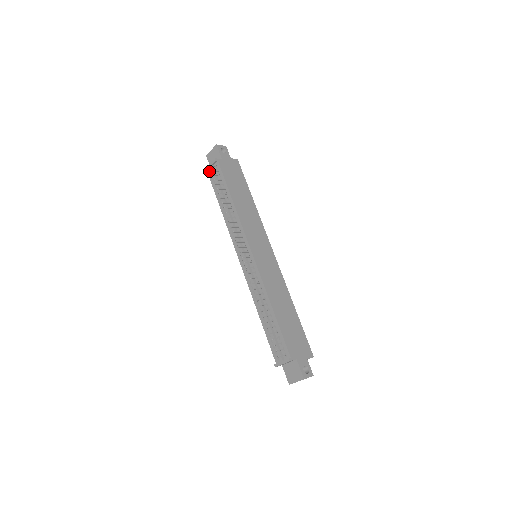
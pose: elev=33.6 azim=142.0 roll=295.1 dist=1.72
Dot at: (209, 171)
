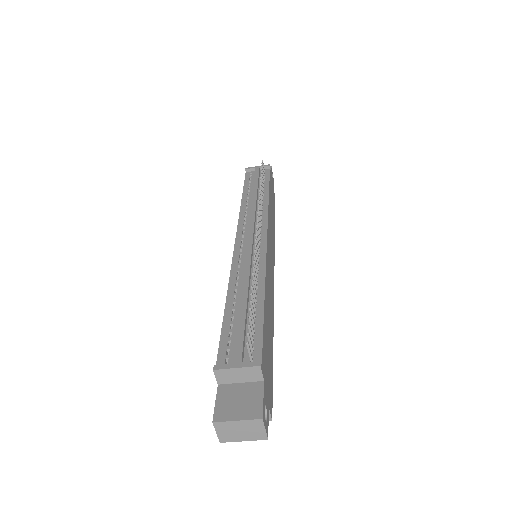
Dot at: (249, 172)
